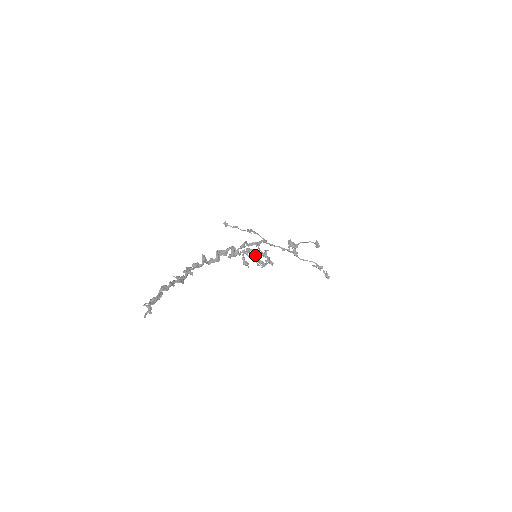
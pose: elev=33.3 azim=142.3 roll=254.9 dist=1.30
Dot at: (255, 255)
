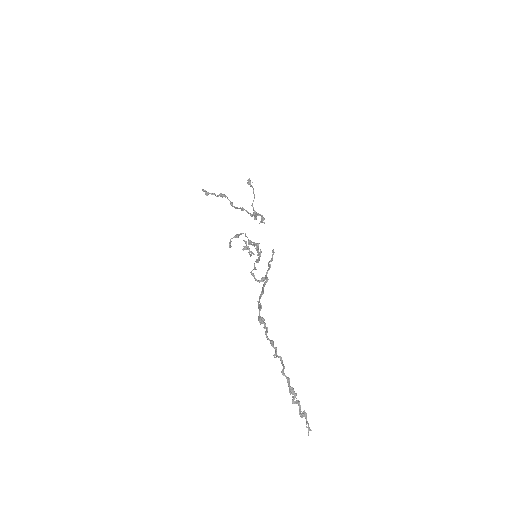
Dot at: (259, 259)
